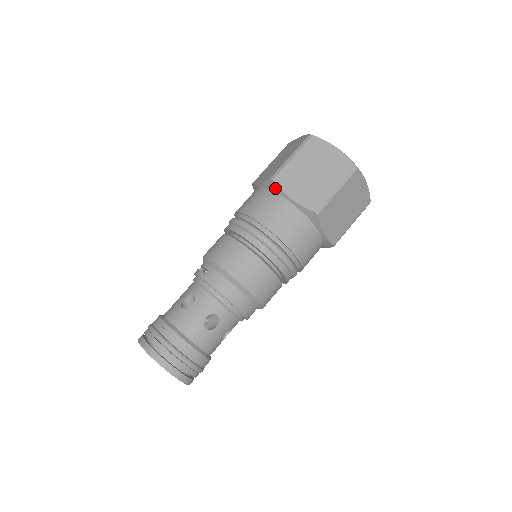
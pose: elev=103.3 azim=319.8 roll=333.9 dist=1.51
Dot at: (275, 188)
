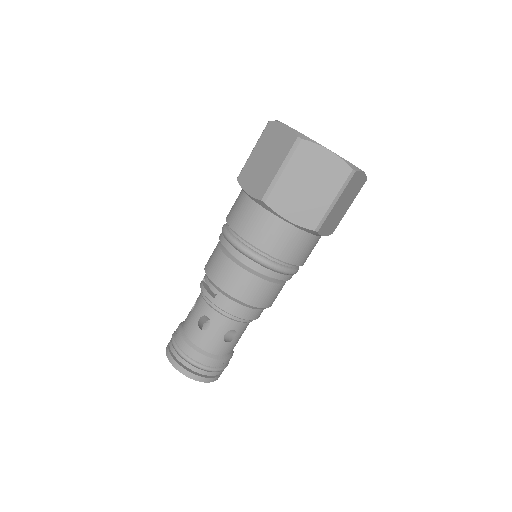
Dot at: (268, 209)
